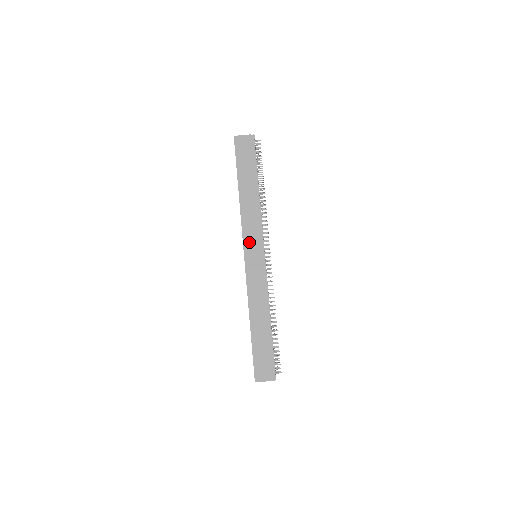
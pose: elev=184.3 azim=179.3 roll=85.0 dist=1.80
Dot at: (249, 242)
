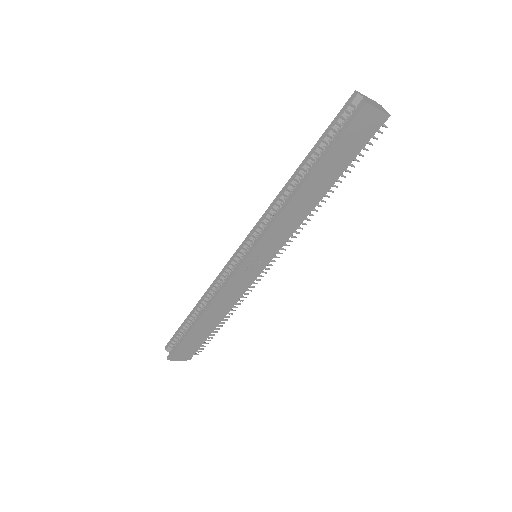
Dot at: (263, 248)
